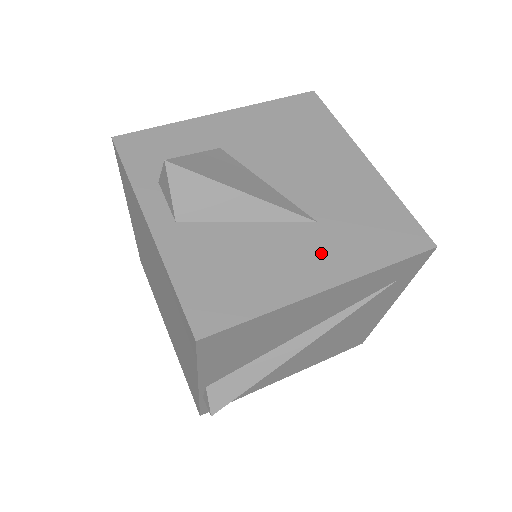
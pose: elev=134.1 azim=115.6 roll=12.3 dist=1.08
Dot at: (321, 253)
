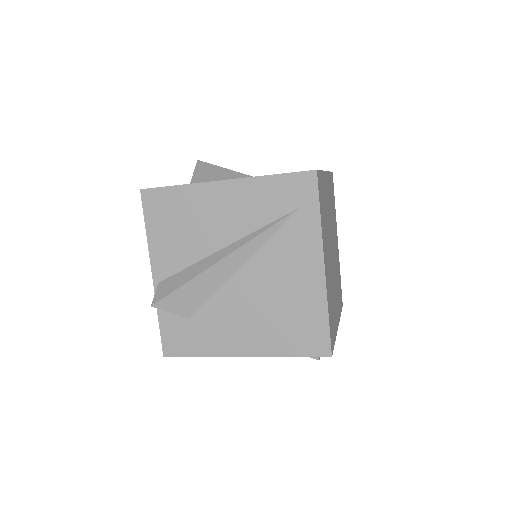
Dot at: occluded
